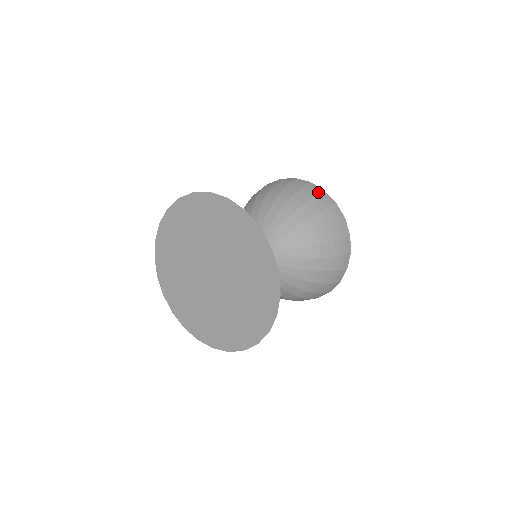
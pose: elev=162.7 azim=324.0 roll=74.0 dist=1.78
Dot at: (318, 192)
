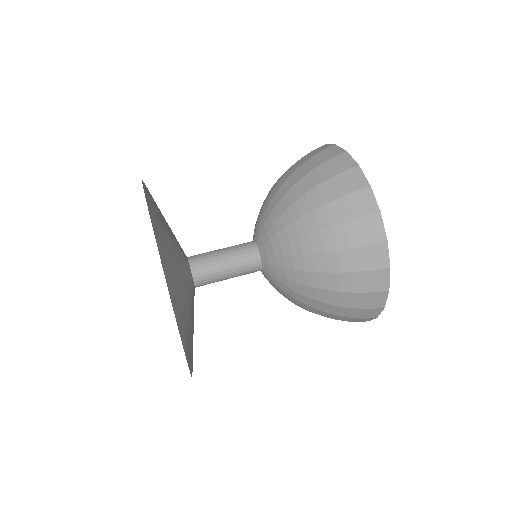
Dot at: (376, 290)
